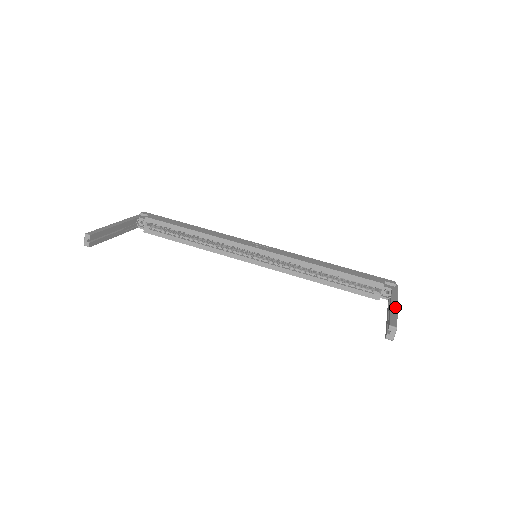
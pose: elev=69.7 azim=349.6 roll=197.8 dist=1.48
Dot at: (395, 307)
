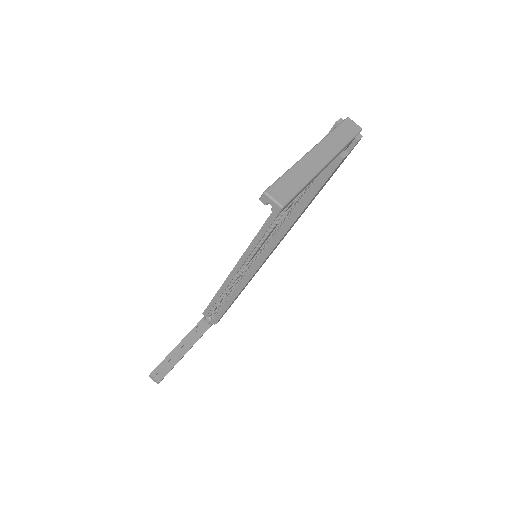
Dot at: (300, 160)
